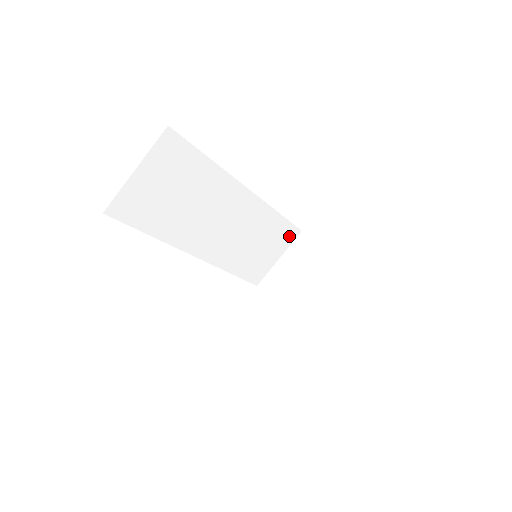
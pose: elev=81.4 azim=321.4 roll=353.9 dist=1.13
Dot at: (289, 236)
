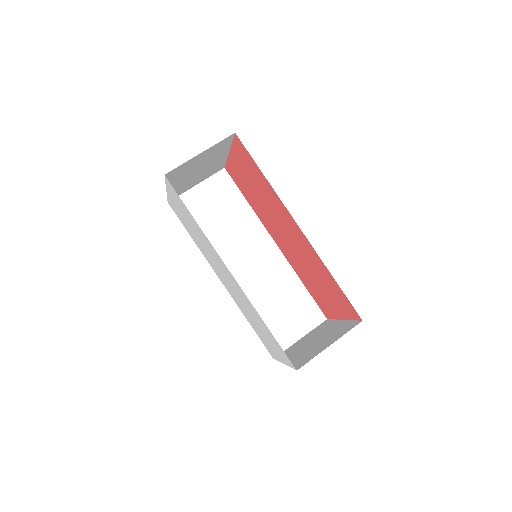
Dot at: (313, 317)
